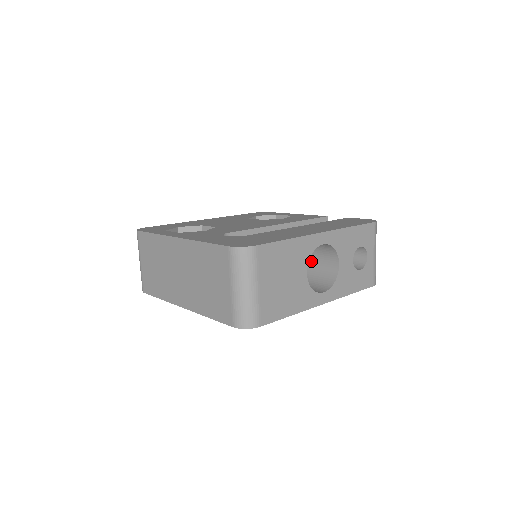
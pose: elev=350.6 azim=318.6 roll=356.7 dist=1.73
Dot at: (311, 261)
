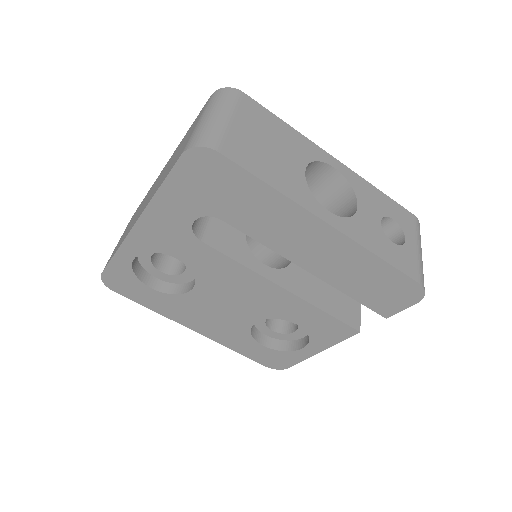
Dot at: occluded
